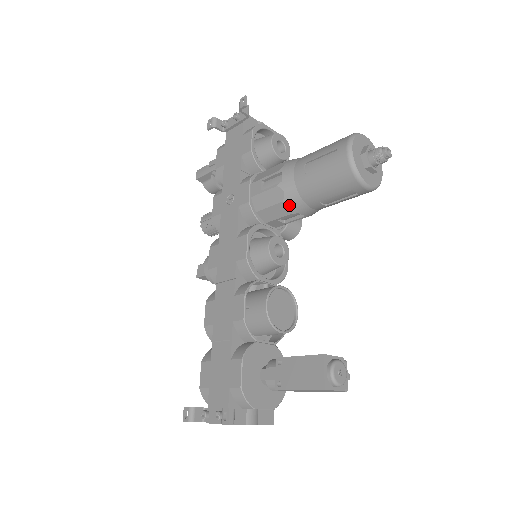
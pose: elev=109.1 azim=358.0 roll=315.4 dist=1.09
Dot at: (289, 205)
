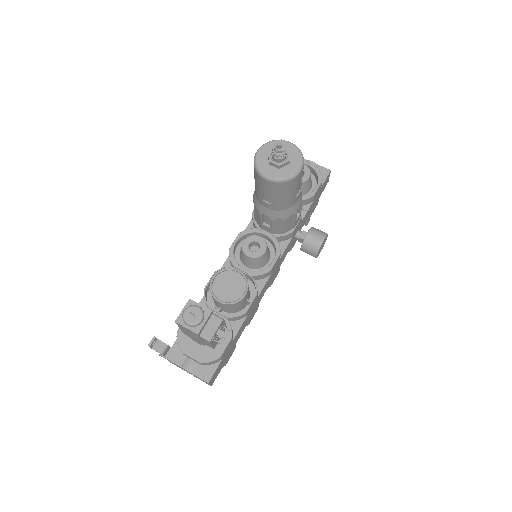
Dot at: (256, 207)
